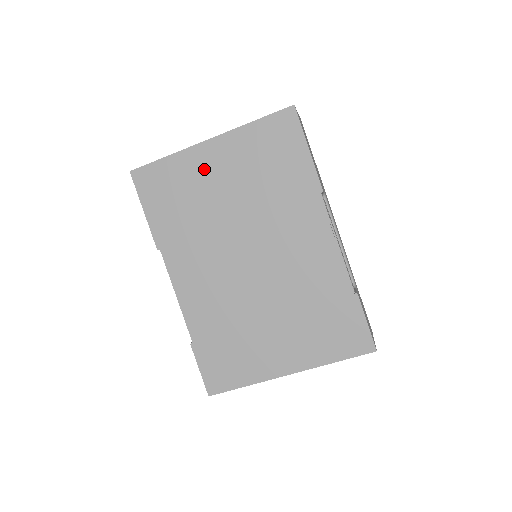
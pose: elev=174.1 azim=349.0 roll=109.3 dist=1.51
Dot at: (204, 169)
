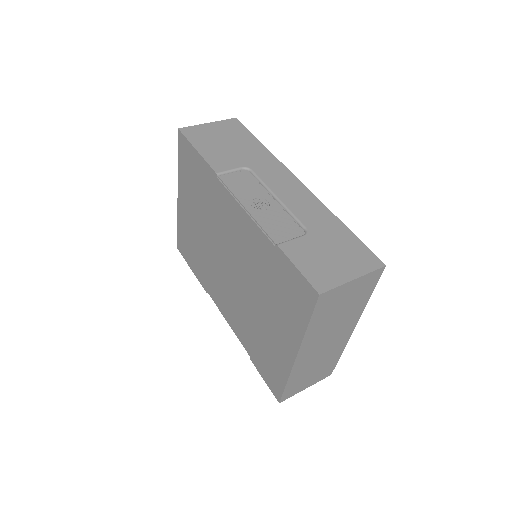
Dot at: (187, 217)
